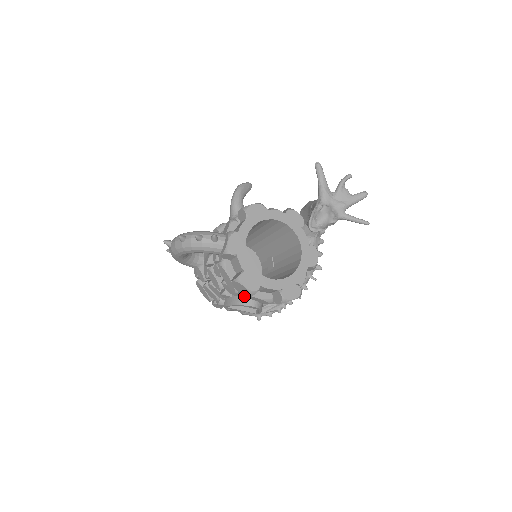
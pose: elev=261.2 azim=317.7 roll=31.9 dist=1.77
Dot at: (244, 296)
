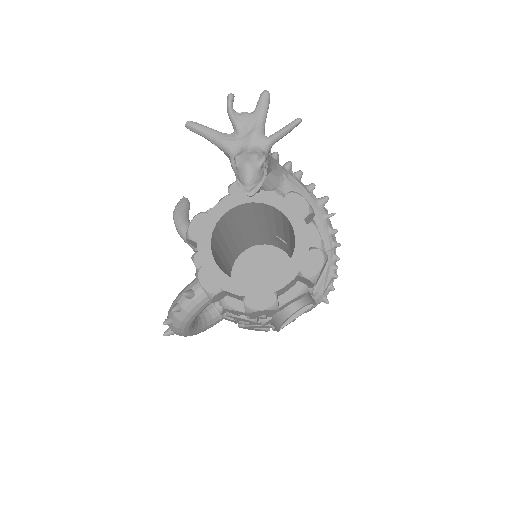
Dot at: occluded
